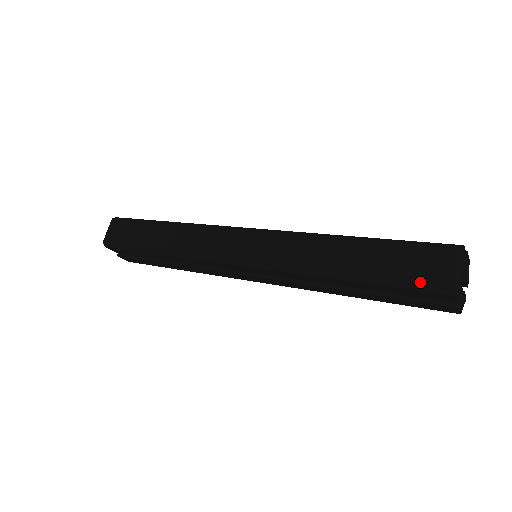
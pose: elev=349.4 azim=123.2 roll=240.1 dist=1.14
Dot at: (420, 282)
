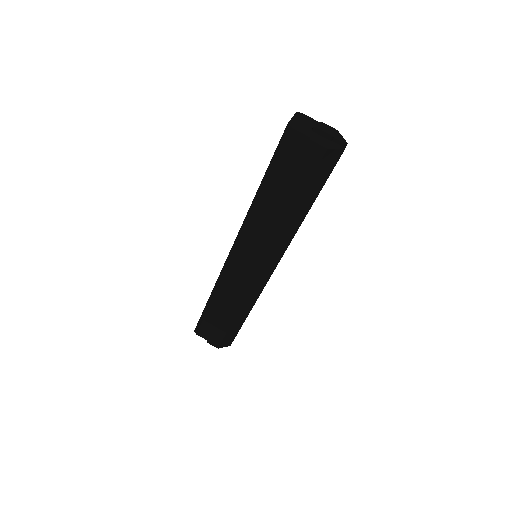
Dot at: occluded
